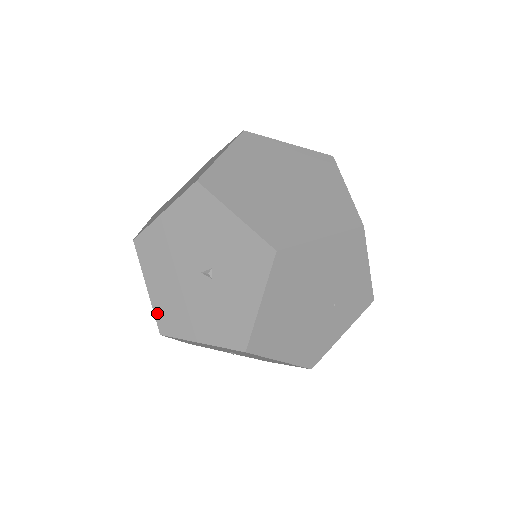
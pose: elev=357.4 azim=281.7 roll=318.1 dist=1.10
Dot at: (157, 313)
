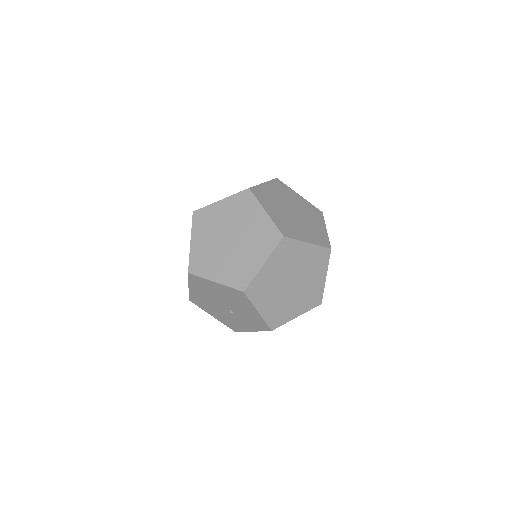
Dot at: occluded
